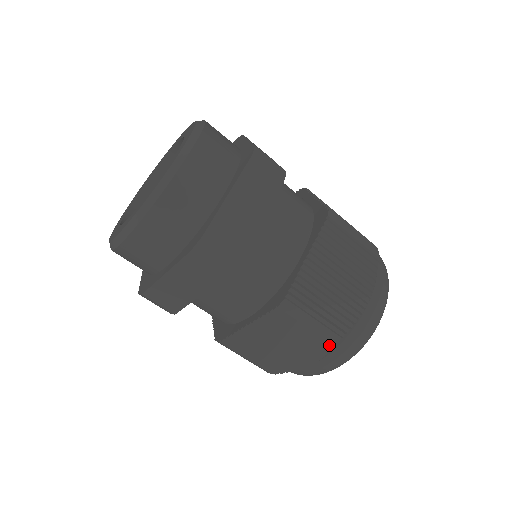
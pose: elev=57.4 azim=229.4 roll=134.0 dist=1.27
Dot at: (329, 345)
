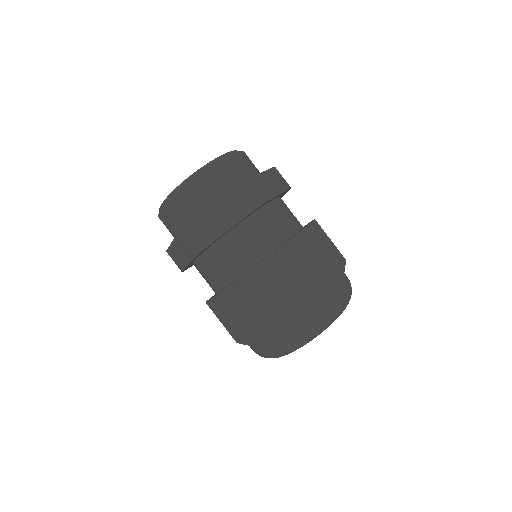
Dot at: (255, 334)
